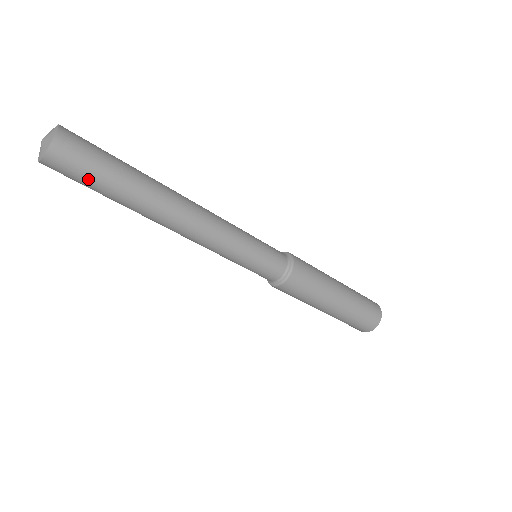
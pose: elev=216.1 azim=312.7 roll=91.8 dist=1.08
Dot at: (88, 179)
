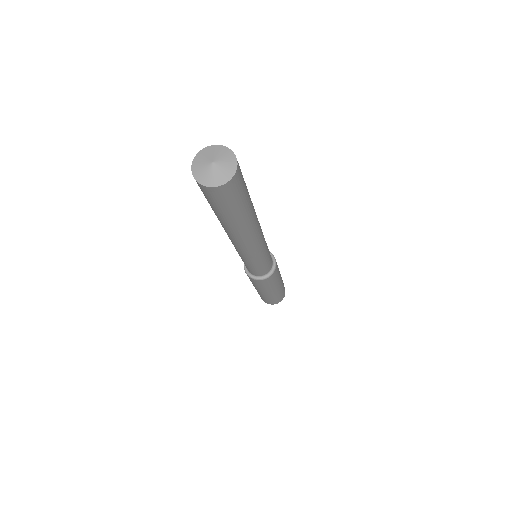
Dot at: (224, 207)
